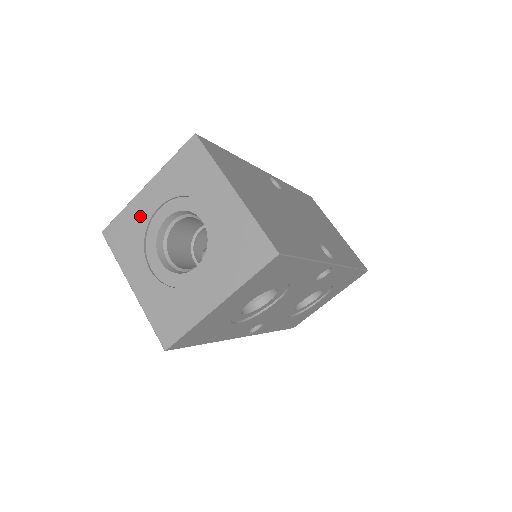
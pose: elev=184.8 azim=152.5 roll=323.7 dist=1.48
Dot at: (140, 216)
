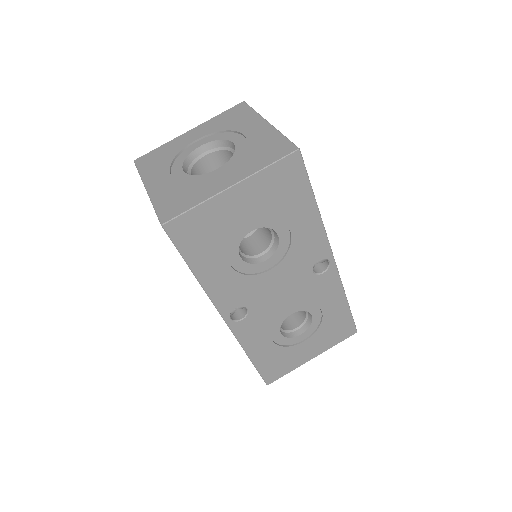
Dot at: (176, 146)
